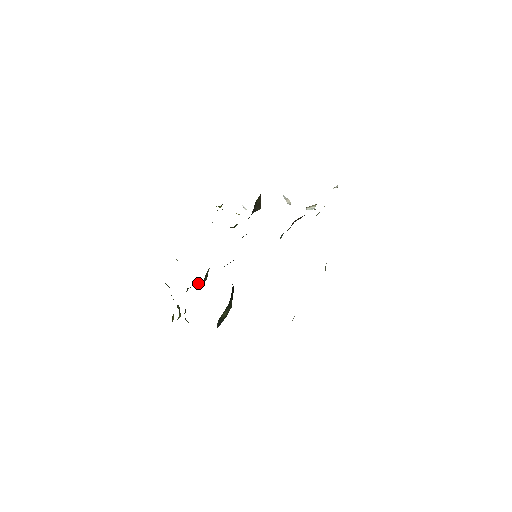
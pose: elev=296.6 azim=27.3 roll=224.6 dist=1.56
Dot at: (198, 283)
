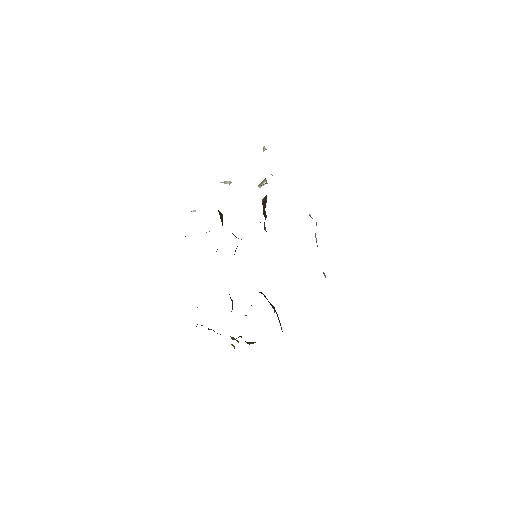
Dot at: (231, 311)
